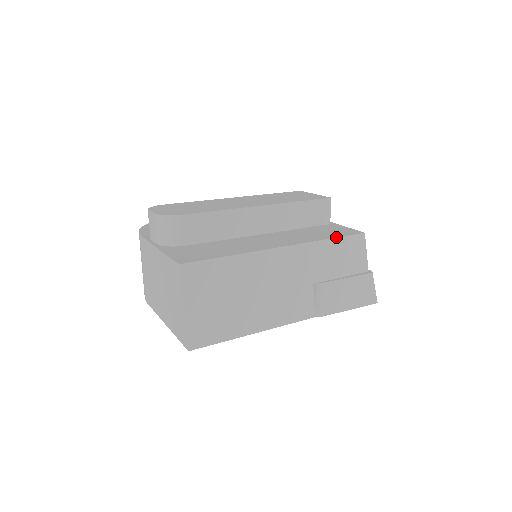
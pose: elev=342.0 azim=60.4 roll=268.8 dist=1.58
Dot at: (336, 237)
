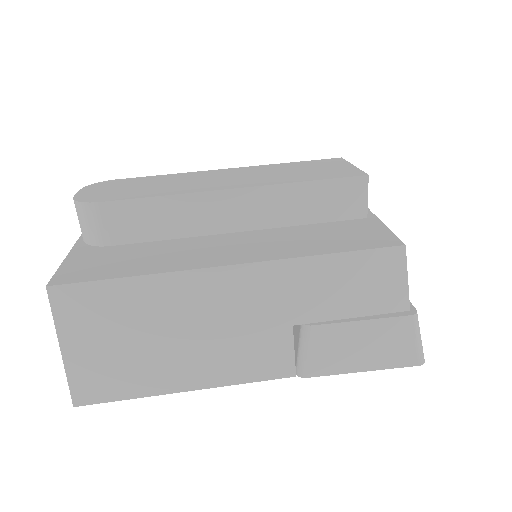
Dot at: (342, 251)
